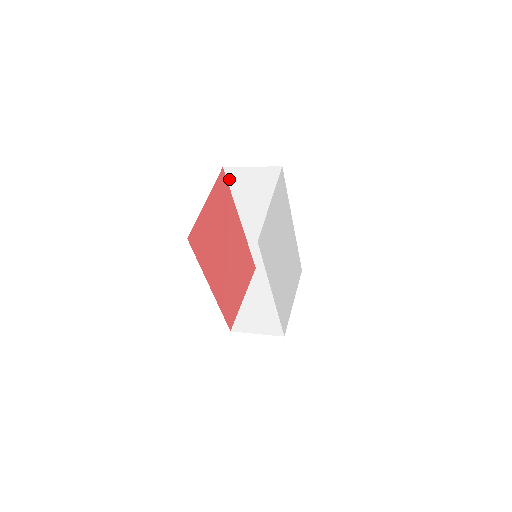
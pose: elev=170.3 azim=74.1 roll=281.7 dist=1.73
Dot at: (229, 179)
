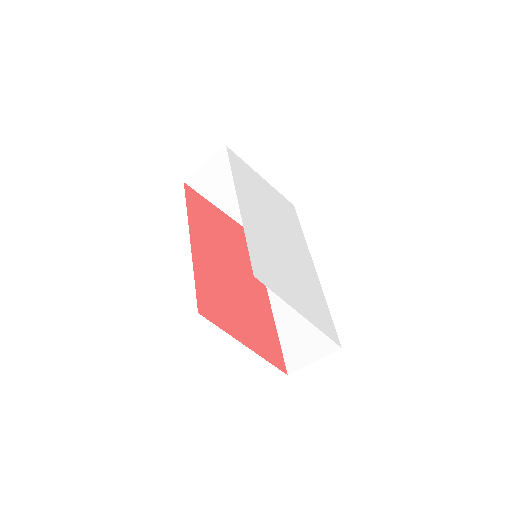
Dot at: occluded
